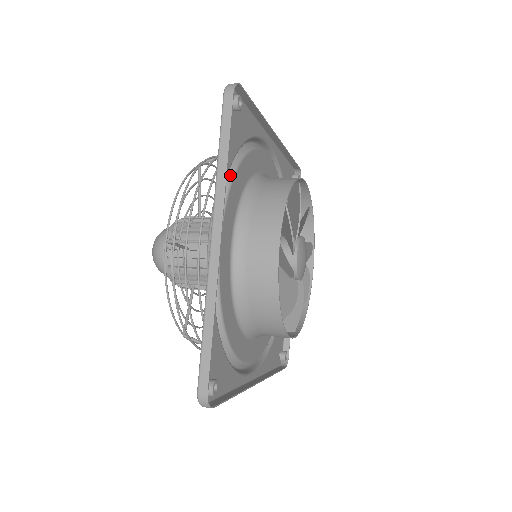
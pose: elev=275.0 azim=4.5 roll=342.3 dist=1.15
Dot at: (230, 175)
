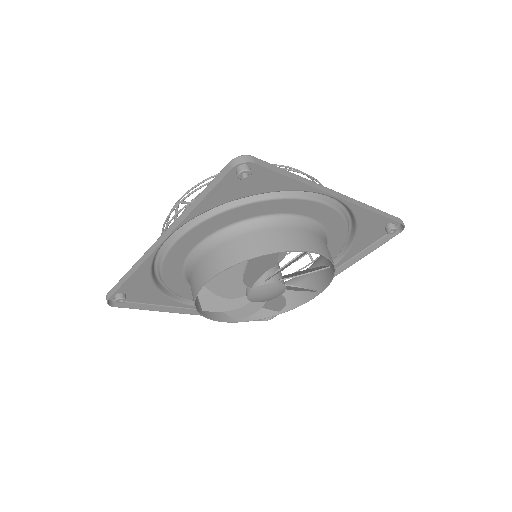
Dot at: (222, 208)
